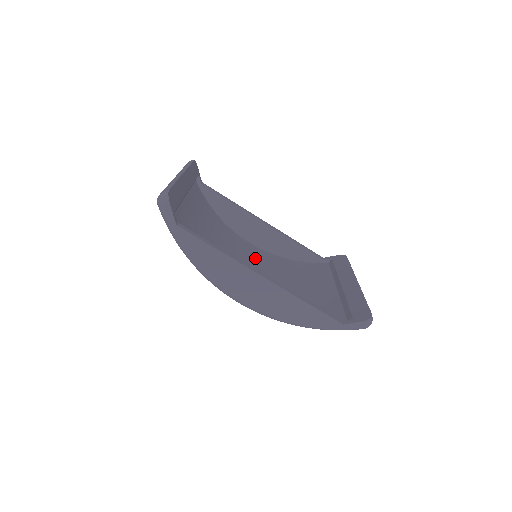
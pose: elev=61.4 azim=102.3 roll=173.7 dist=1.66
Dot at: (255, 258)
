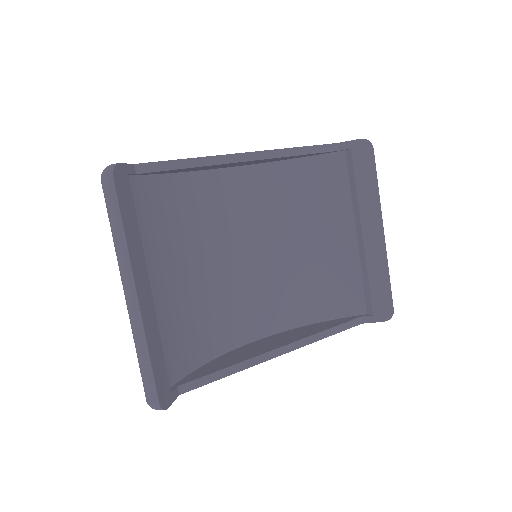
Dot at: (247, 212)
